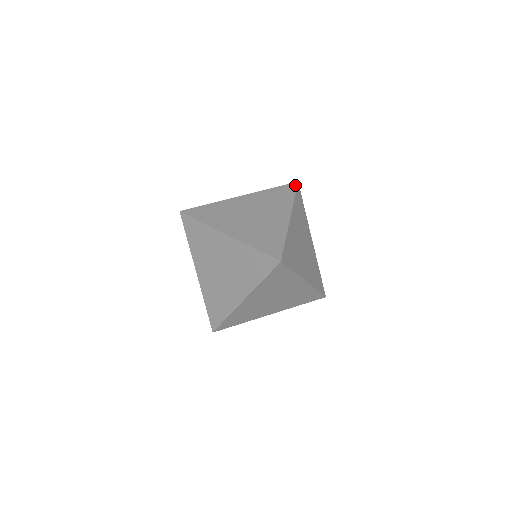
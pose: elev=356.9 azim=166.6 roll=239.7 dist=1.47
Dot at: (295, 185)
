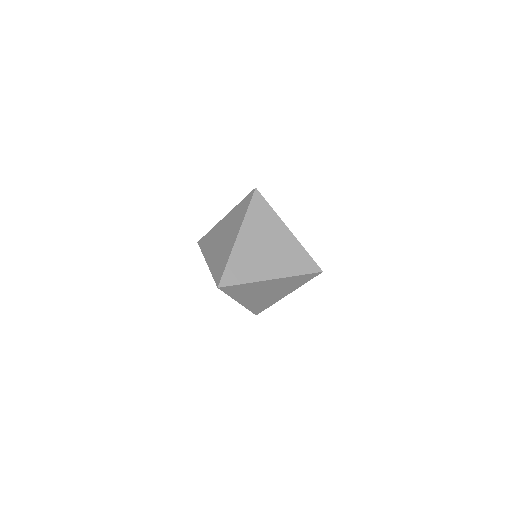
Dot at: (259, 194)
